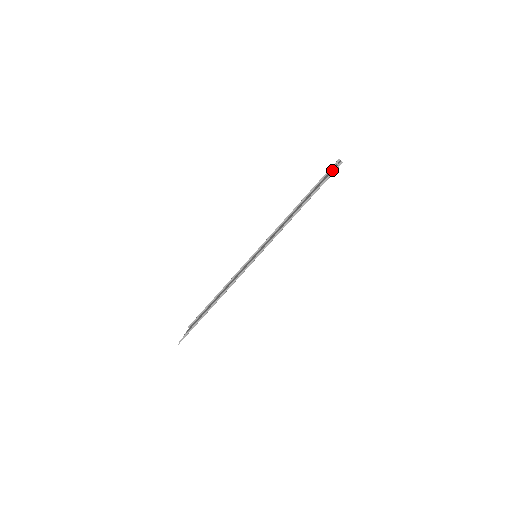
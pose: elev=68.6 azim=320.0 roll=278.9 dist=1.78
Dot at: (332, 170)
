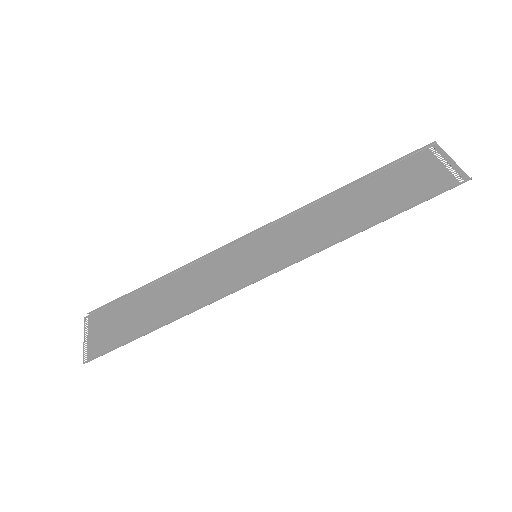
Dot at: (429, 165)
